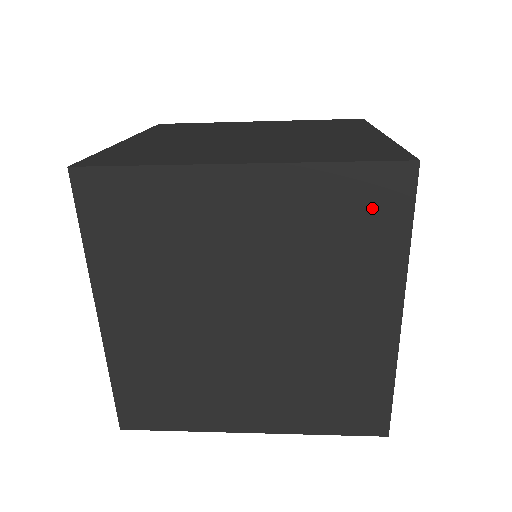
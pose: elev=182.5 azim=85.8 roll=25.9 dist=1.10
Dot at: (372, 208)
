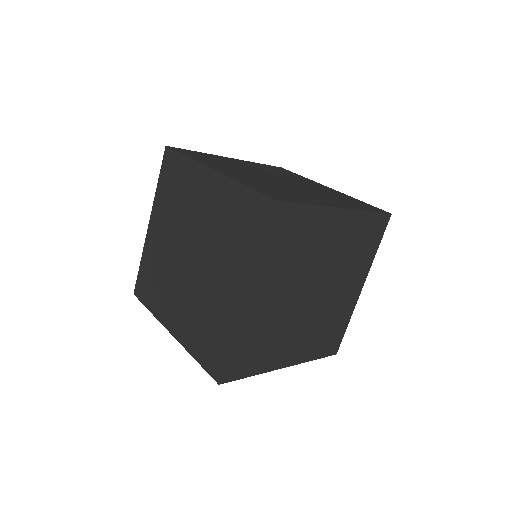
Dot at: (250, 219)
